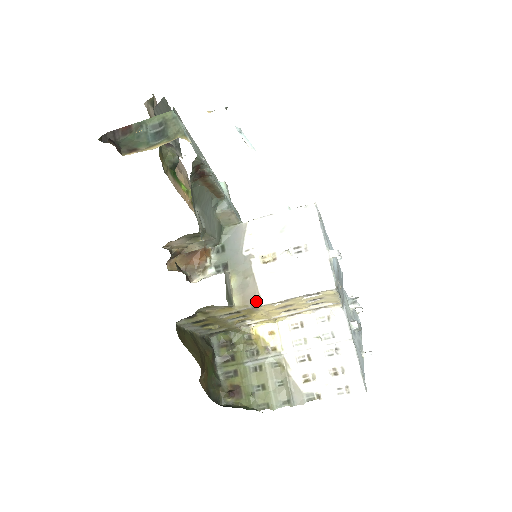
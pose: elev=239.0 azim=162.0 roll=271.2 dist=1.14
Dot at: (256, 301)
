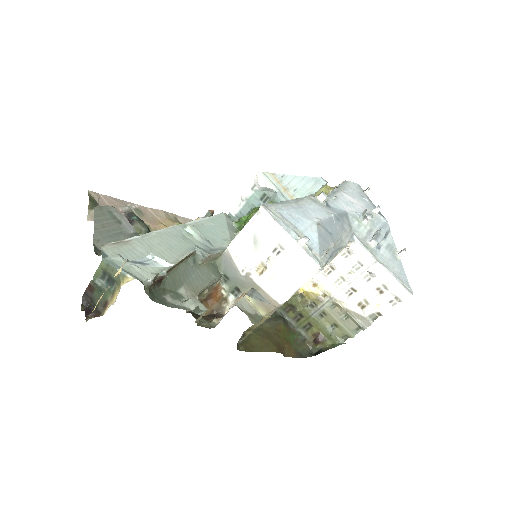
Dot at: (275, 306)
